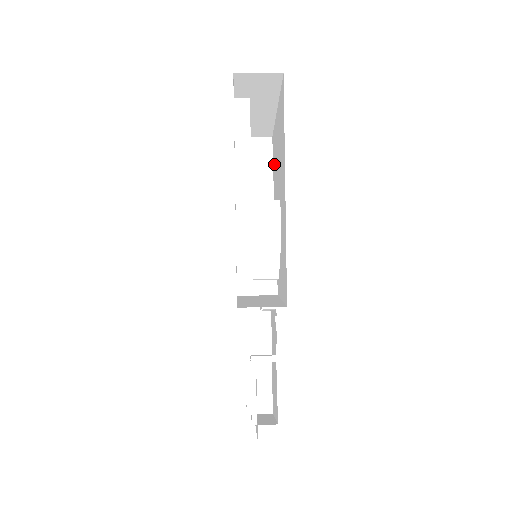
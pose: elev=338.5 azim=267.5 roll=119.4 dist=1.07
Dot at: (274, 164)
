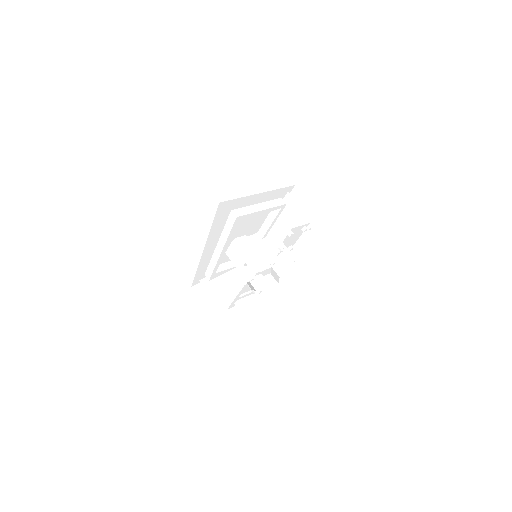
Dot at: occluded
